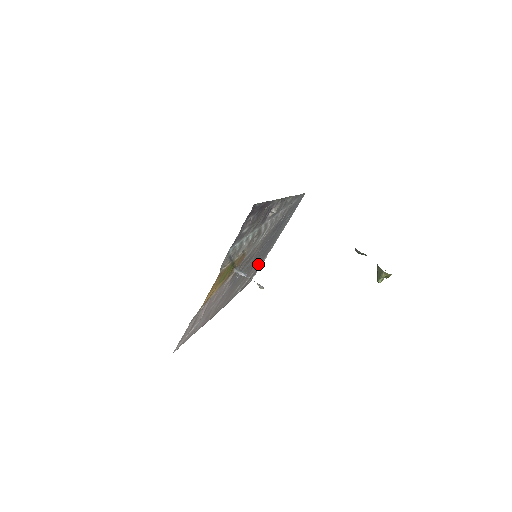
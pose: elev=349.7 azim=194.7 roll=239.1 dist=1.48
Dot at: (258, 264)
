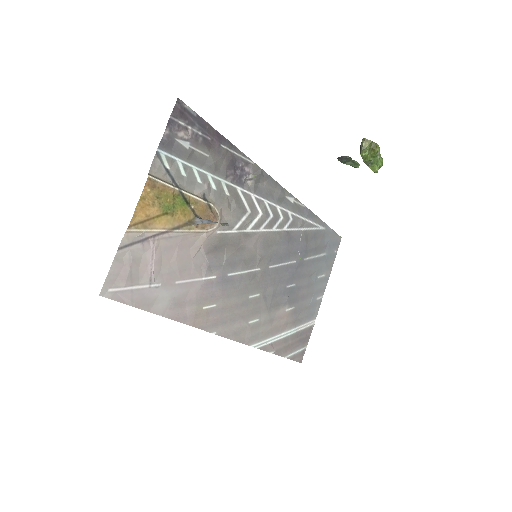
Dot at: (294, 318)
